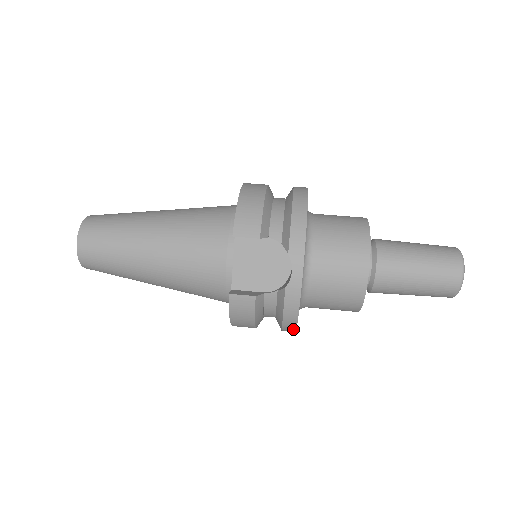
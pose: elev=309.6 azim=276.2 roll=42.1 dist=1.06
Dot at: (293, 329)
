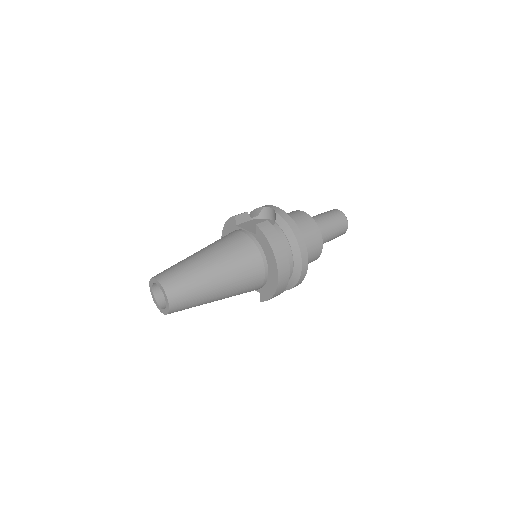
Dot at: (302, 238)
